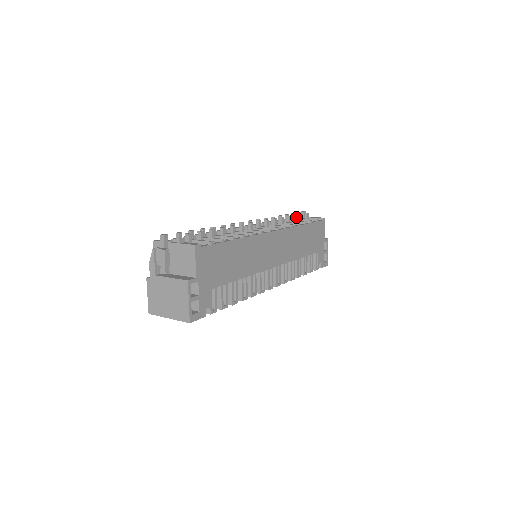
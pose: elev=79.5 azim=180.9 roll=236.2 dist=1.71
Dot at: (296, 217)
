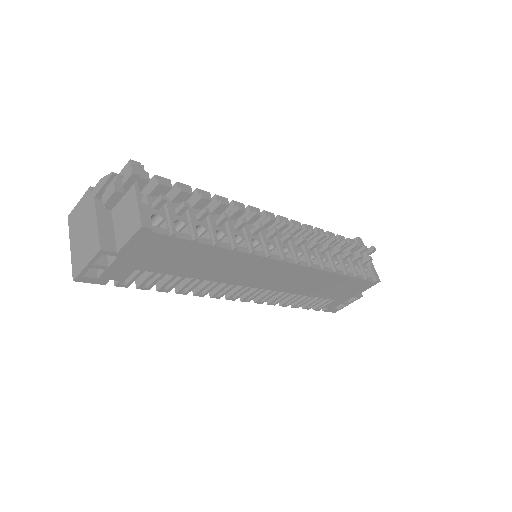
Dot at: (350, 255)
